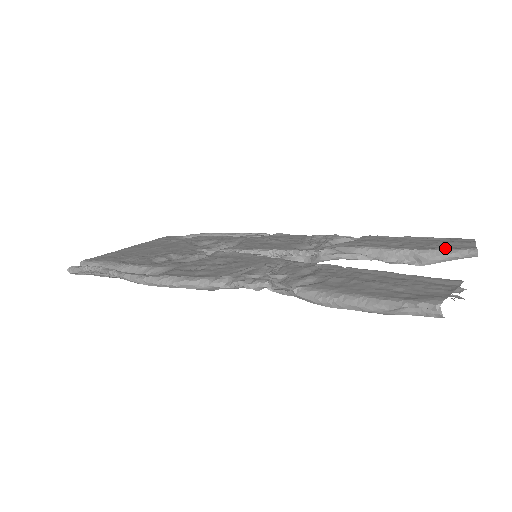
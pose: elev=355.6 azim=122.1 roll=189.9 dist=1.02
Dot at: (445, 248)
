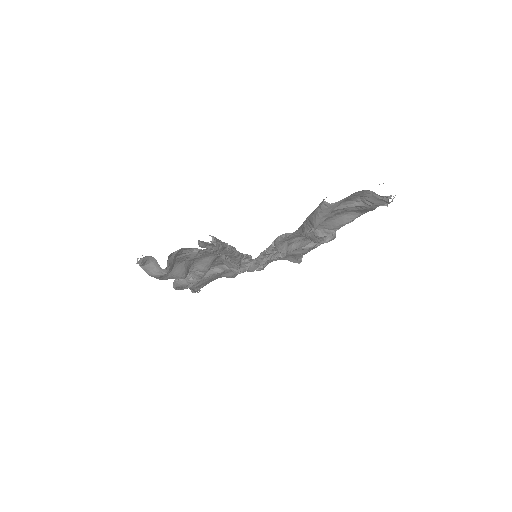
Dot at: occluded
